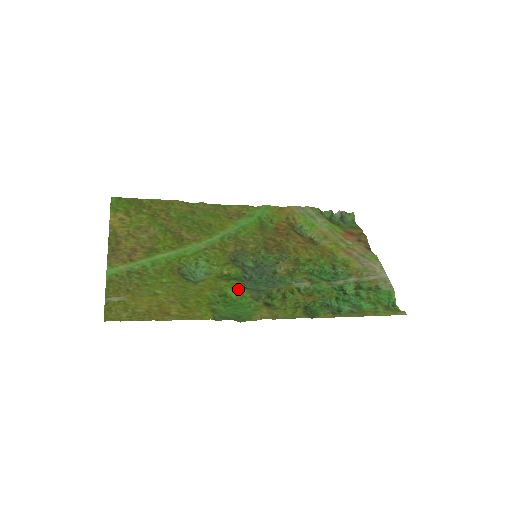
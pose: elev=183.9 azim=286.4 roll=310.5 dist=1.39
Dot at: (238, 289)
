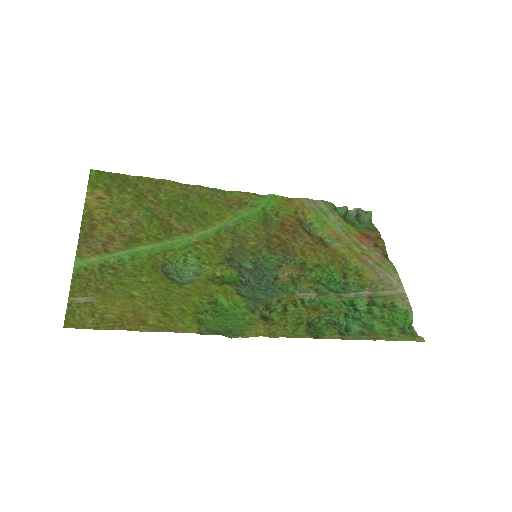
Dot at: (231, 296)
